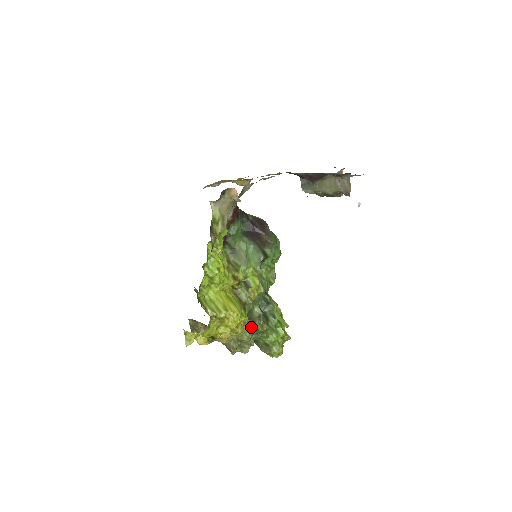
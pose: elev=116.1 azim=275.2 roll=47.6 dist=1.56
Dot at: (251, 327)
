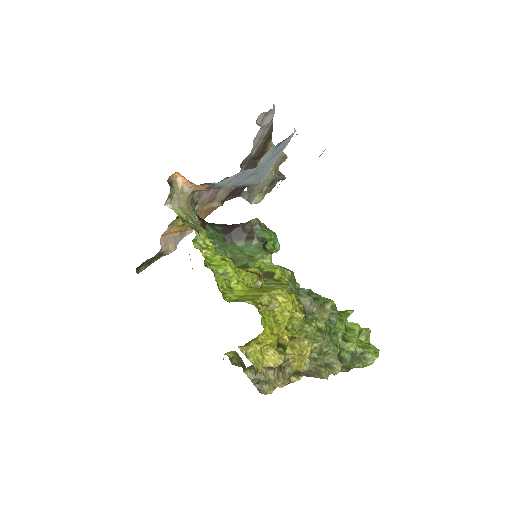
Dot at: (314, 322)
